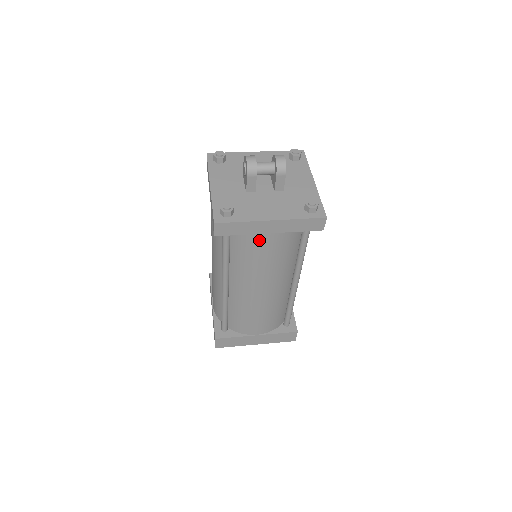
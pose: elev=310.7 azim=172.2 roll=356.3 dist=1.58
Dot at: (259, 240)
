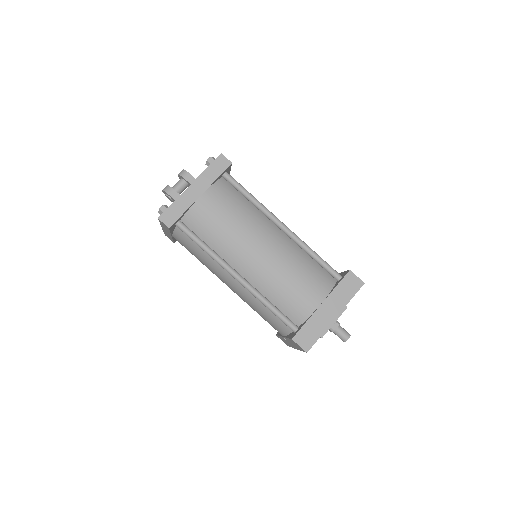
Dot at: (203, 208)
